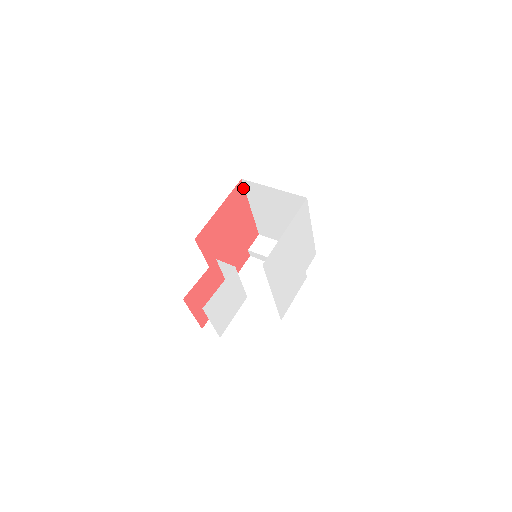
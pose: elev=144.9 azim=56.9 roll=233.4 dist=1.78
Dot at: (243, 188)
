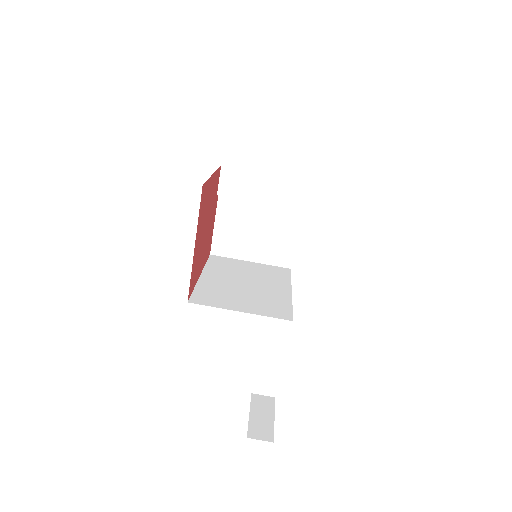
Dot at: (205, 183)
